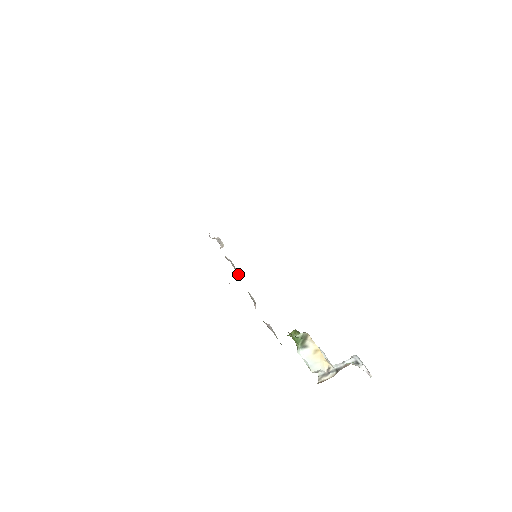
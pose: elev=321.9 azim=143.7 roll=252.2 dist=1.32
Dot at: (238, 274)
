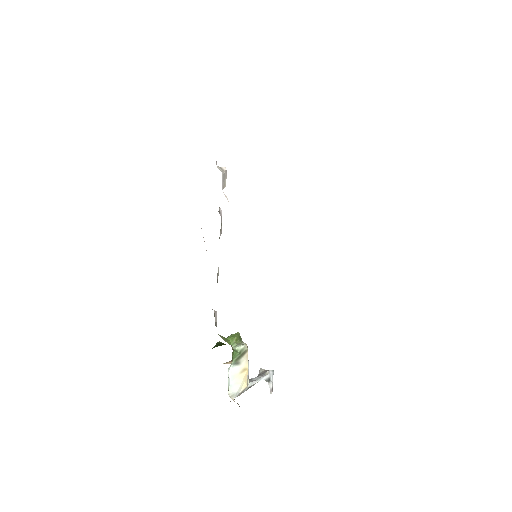
Dot at: occluded
